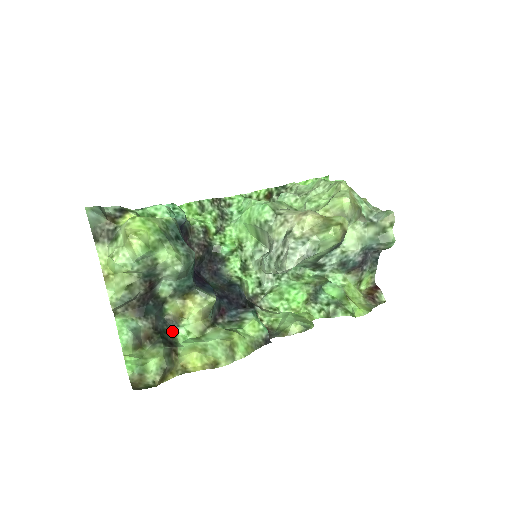
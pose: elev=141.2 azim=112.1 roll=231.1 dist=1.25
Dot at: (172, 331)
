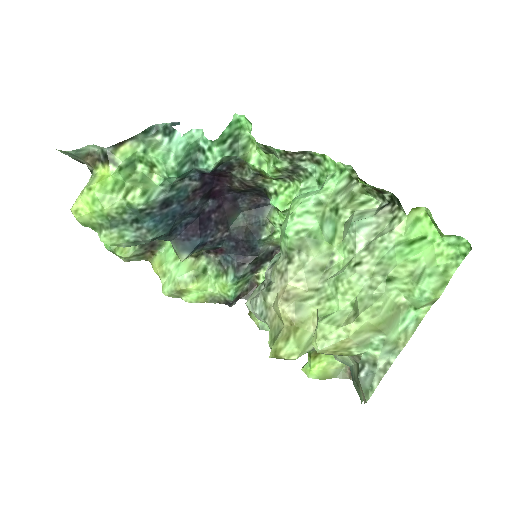
Dot at: occluded
